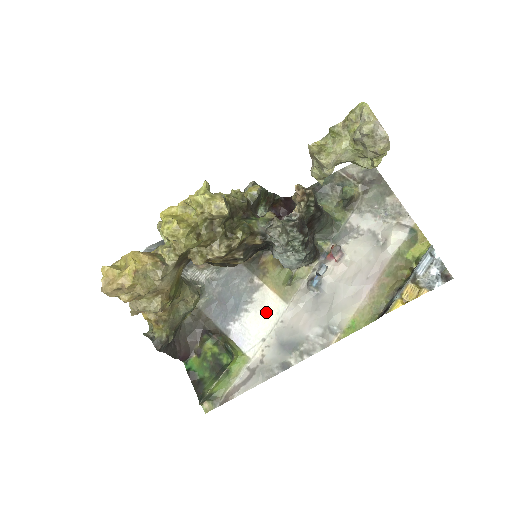
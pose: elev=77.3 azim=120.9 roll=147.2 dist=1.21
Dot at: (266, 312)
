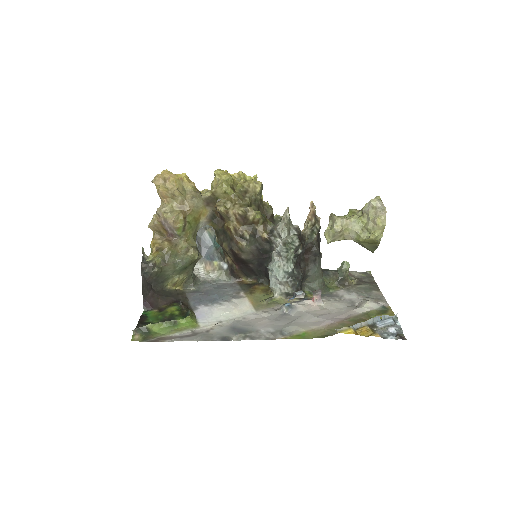
Dot at: (236, 309)
